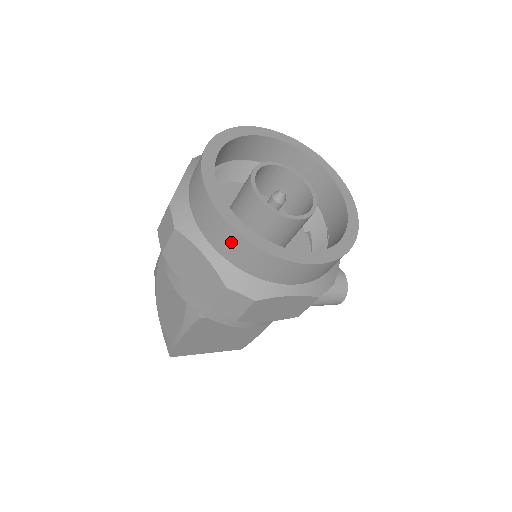
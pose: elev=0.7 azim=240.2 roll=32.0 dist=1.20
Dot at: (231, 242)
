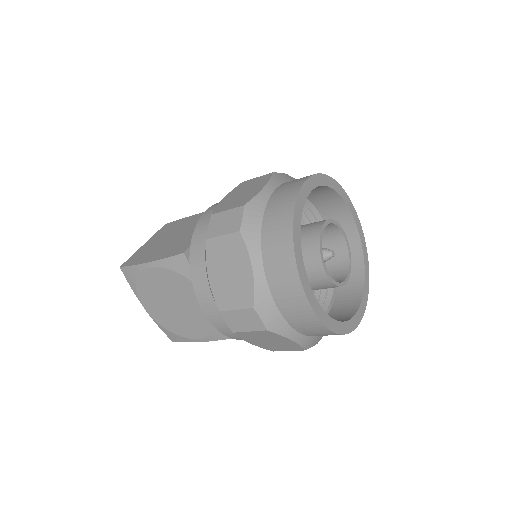
Dot at: occluded
